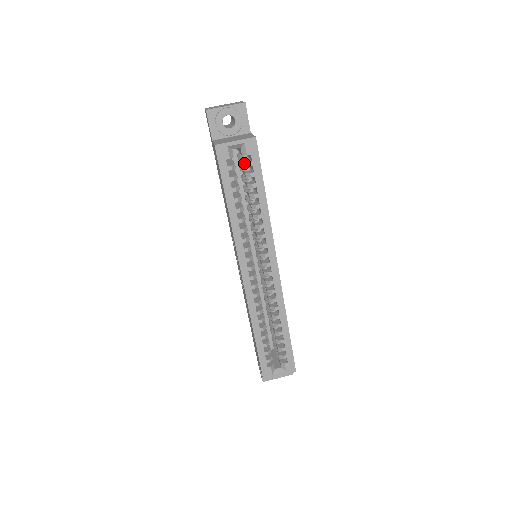
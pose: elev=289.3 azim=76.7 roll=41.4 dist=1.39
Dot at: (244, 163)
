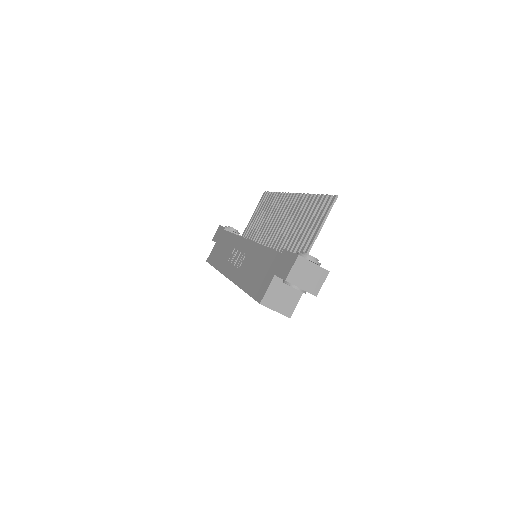
Dot at: occluded
